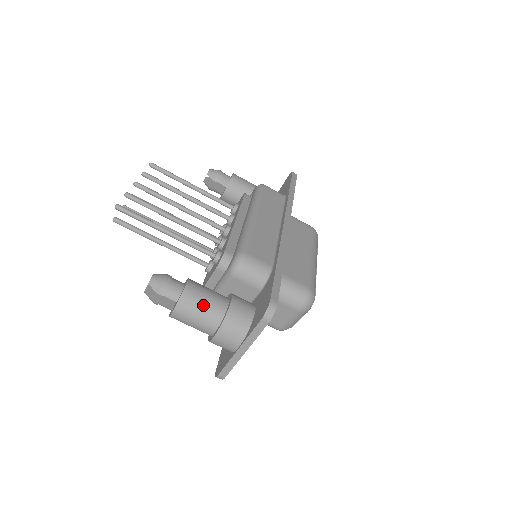
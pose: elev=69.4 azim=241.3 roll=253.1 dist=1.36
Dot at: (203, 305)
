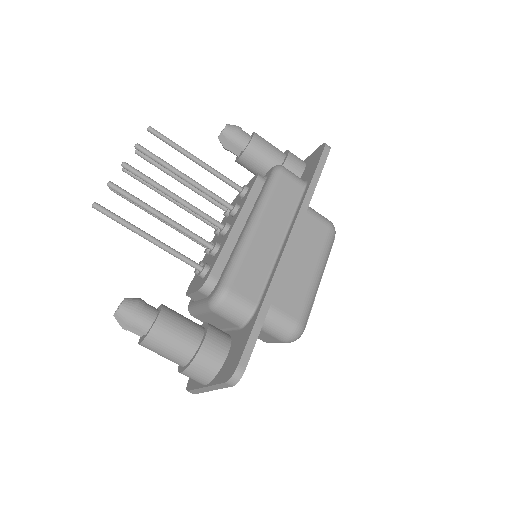
Dot at: (171, 344)
